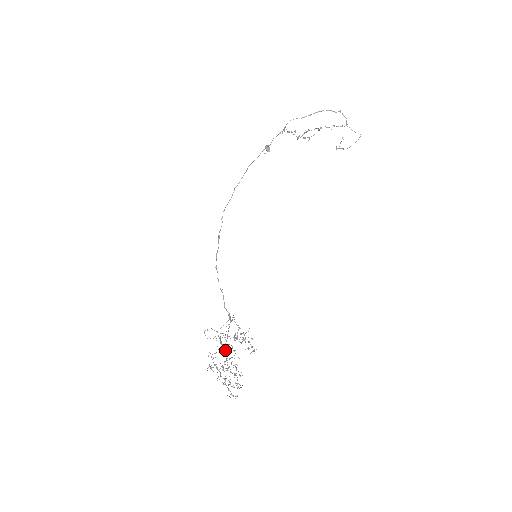
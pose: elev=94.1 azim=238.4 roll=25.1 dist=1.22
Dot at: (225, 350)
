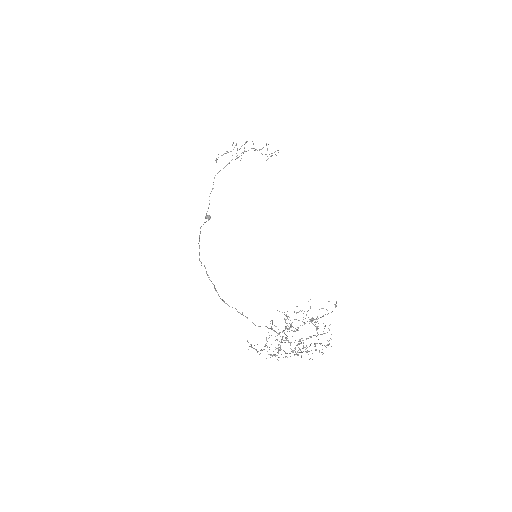
Dot at: (285, 352)
